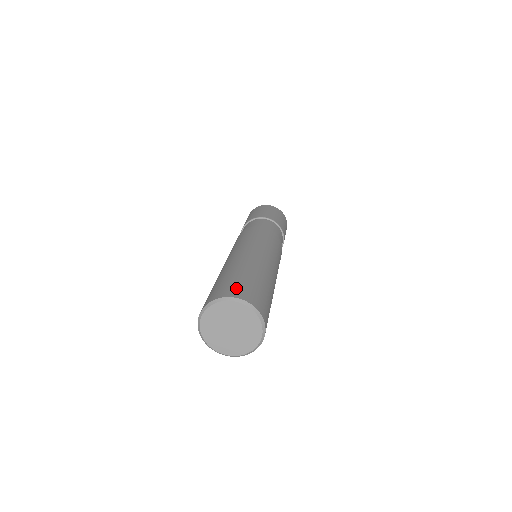
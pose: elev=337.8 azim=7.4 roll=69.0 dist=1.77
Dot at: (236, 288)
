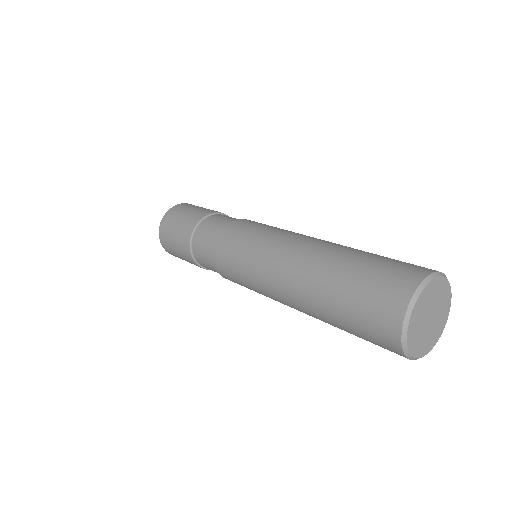
Dot at: (403, 269)
